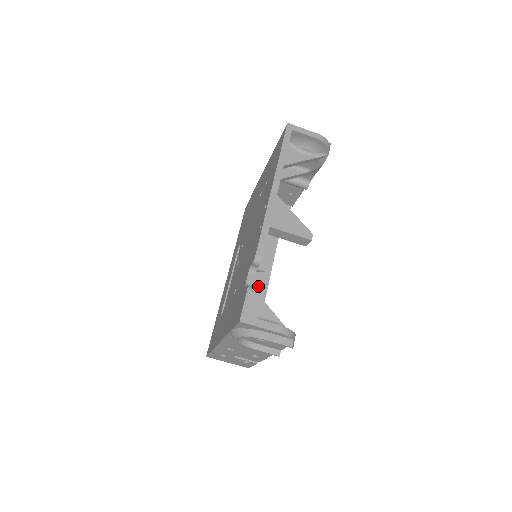
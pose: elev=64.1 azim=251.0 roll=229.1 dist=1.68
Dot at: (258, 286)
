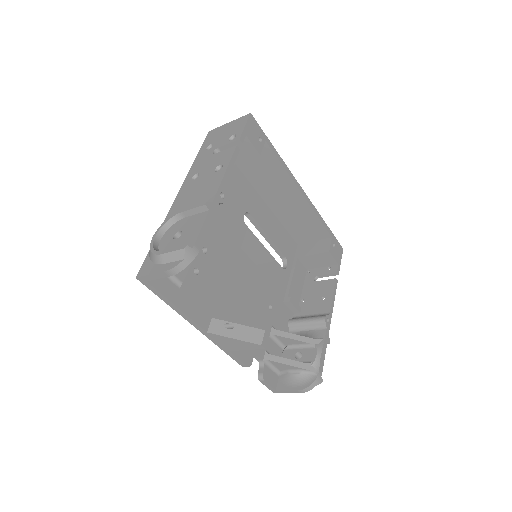
Dot at: (293, 198)
